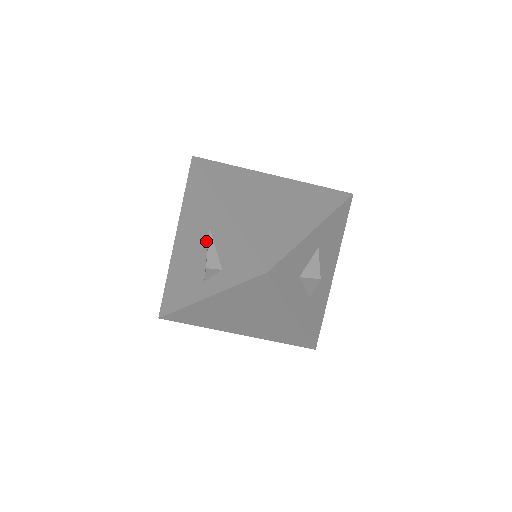
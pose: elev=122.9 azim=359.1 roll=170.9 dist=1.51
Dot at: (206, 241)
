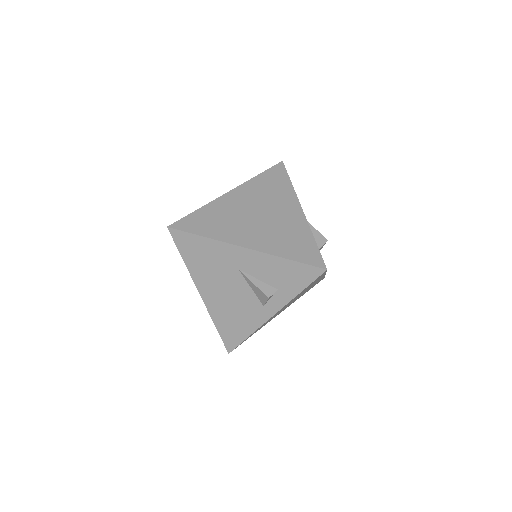
Dot at: (242, 280)
